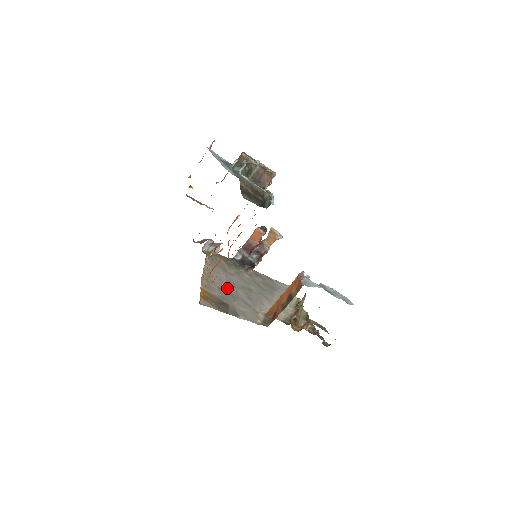
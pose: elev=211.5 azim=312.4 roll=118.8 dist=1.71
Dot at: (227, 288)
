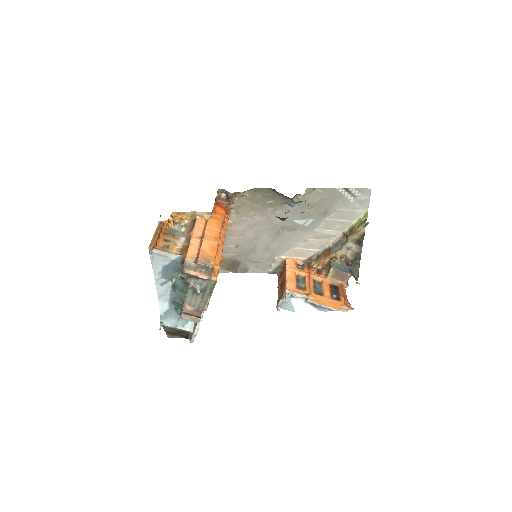
Dot at: (246, 243)
